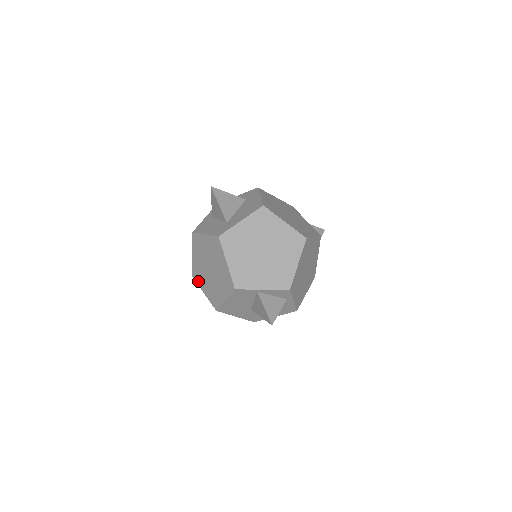
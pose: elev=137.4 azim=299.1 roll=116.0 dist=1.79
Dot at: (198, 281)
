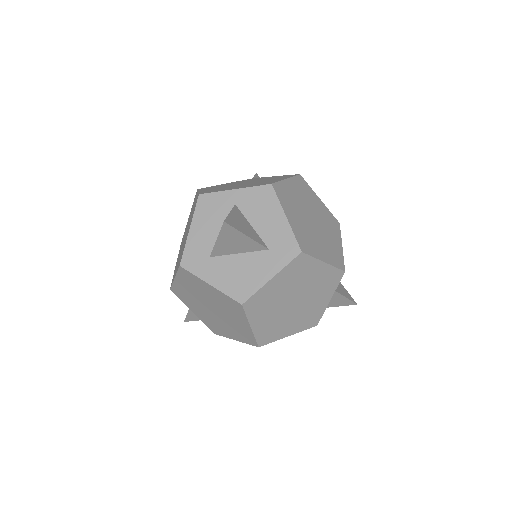
Dot at: (192, 205)
